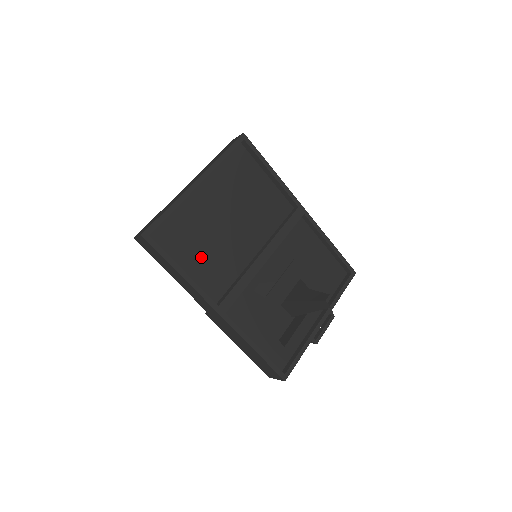
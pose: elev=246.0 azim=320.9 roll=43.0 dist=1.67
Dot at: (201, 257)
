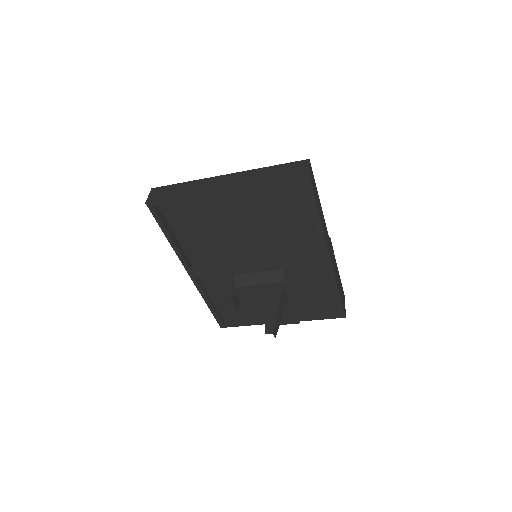
Dot at: (199, 235)
